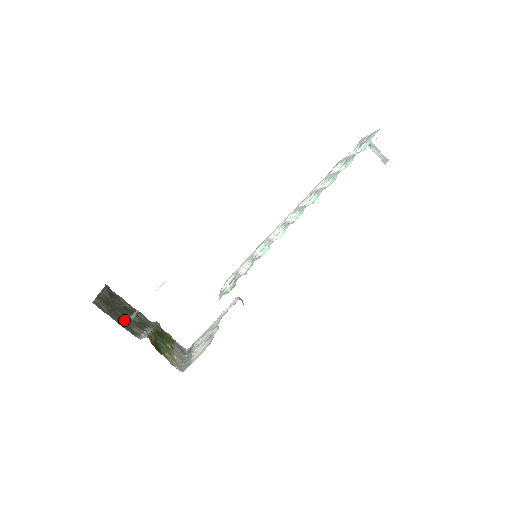
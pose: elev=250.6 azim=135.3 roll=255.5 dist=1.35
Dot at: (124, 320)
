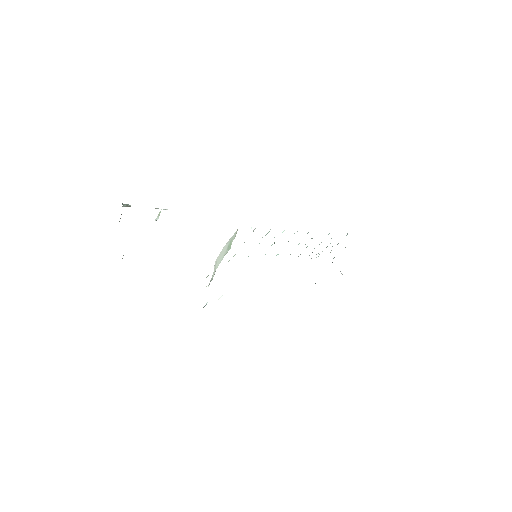
Dot at: occluded
